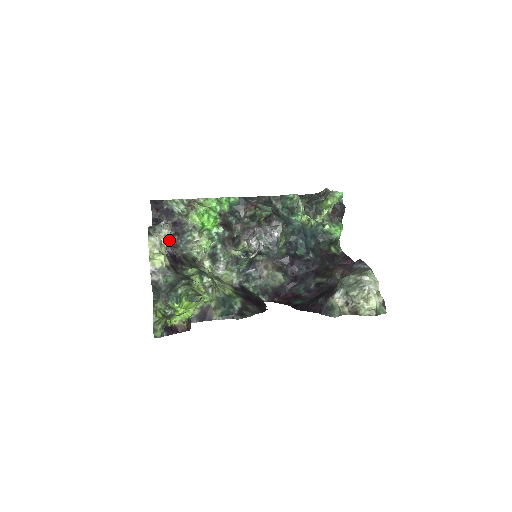
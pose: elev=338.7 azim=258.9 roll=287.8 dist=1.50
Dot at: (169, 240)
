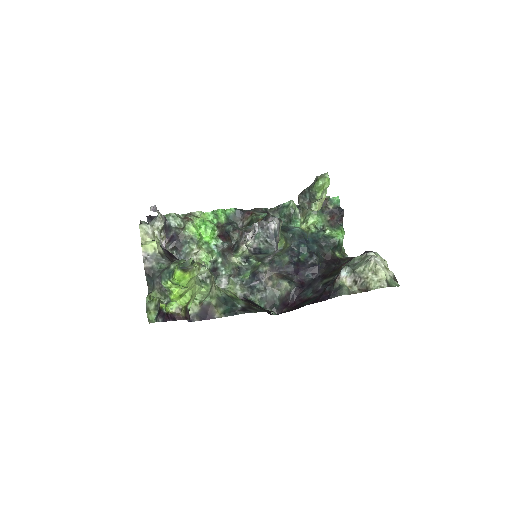
Dot at: (163, 237)
